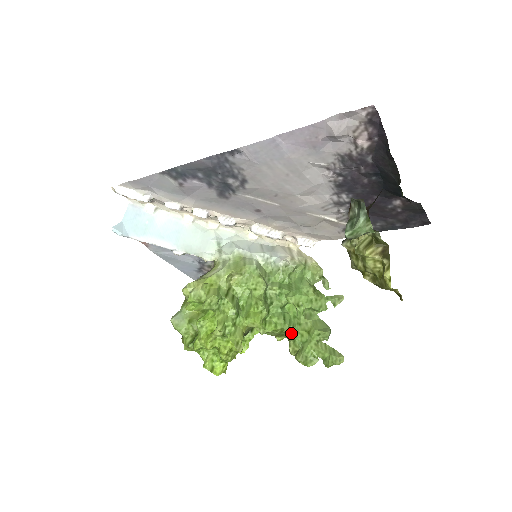
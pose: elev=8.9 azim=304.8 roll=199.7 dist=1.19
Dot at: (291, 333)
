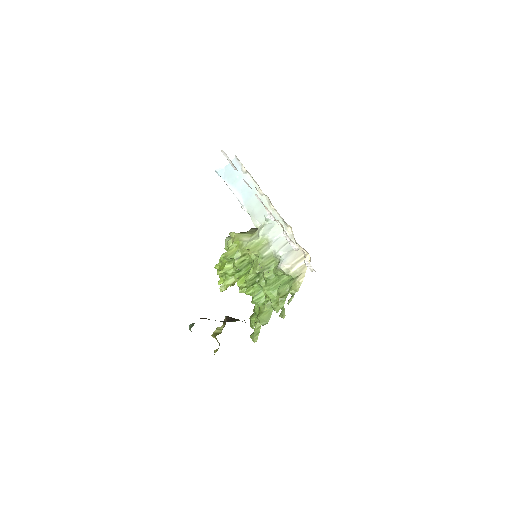
Dot at: (257, 304)
